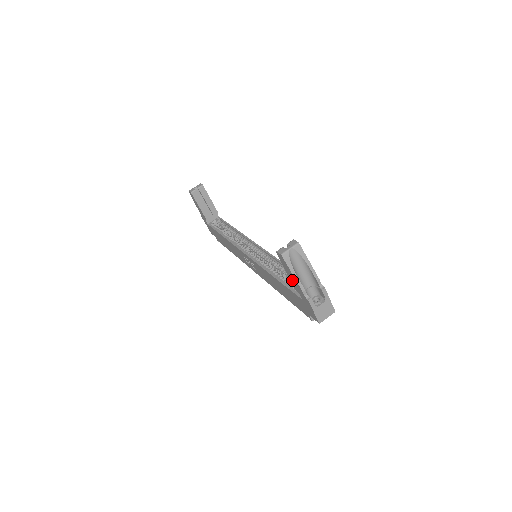
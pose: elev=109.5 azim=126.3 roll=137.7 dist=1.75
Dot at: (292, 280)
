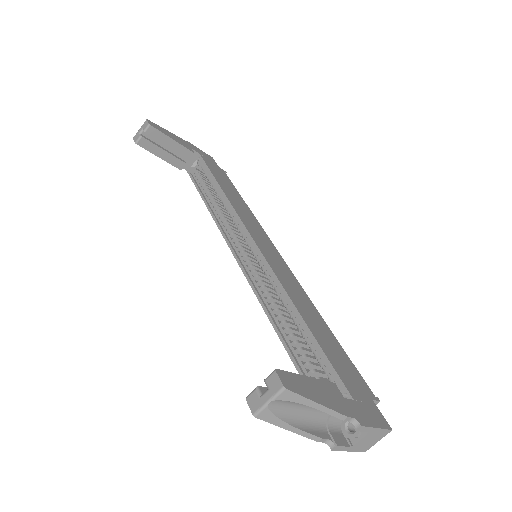
Dot at: occluded
